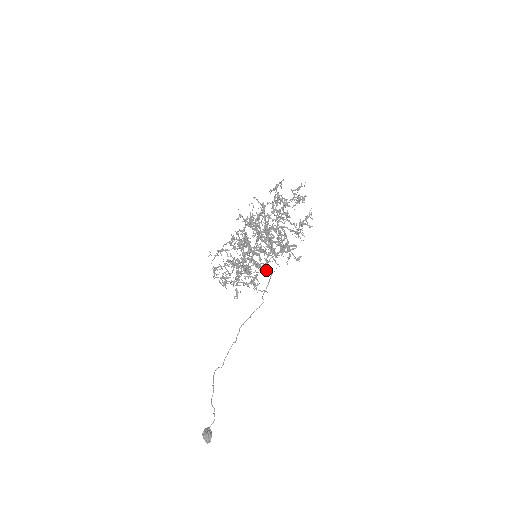
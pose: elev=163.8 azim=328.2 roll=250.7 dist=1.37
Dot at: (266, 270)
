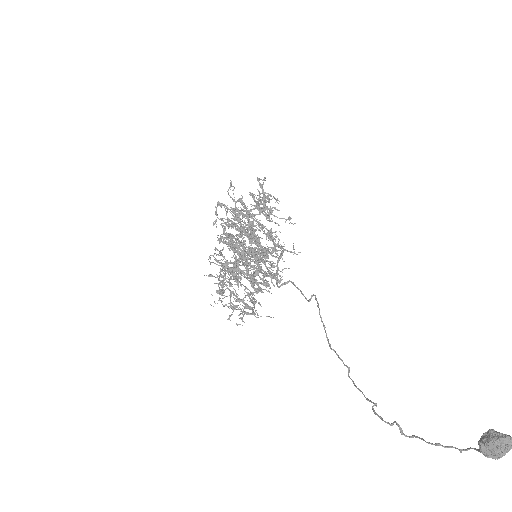
Dot at: occluded
